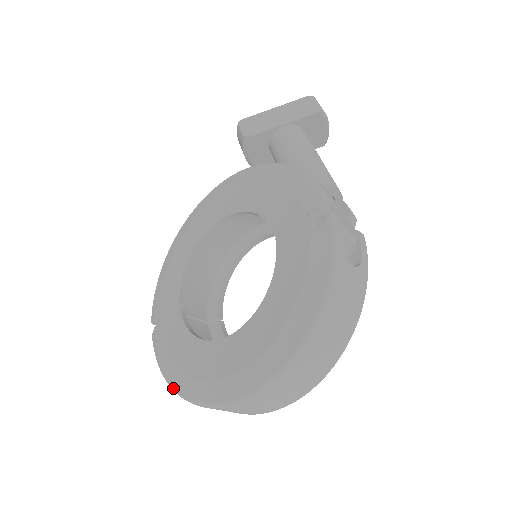
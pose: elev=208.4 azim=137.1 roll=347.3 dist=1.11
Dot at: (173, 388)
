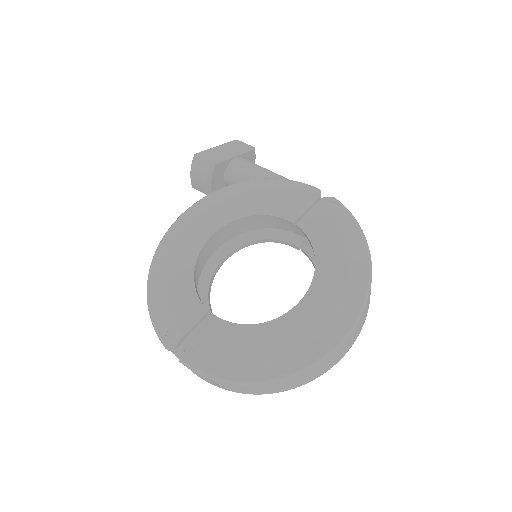
Dot at: (249, 380)
